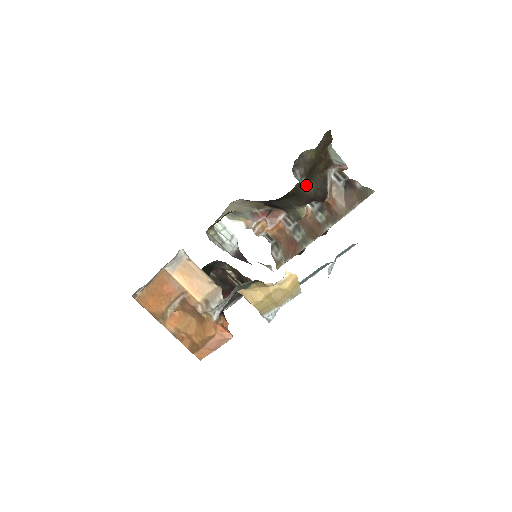
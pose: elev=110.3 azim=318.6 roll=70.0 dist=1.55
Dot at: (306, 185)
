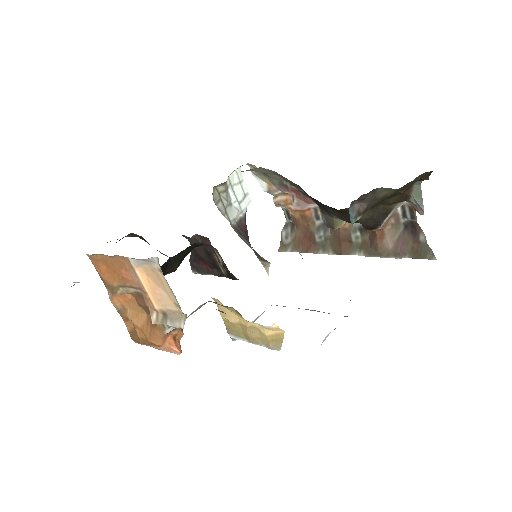
Dot at: occluded
